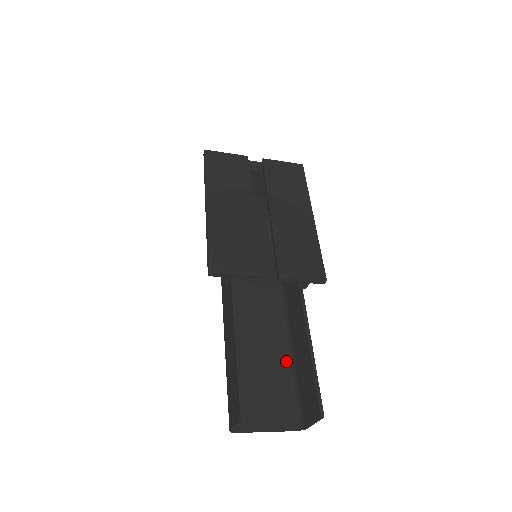
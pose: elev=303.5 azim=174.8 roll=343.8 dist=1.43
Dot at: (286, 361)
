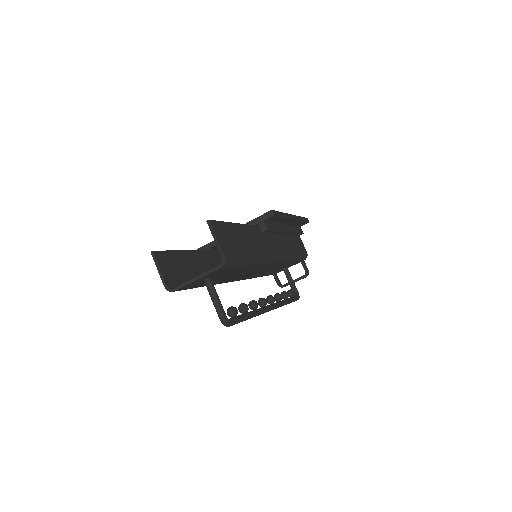
Dot at: occluded
